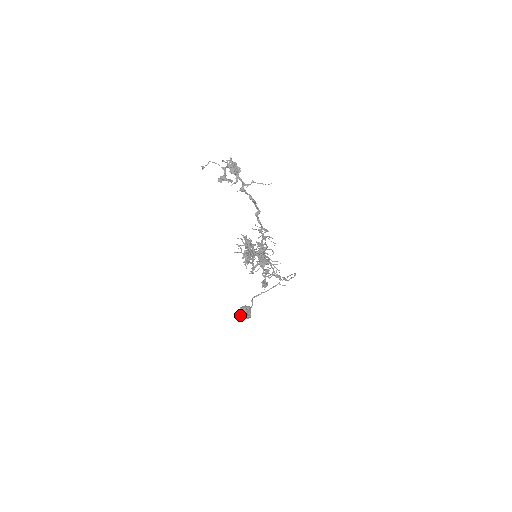
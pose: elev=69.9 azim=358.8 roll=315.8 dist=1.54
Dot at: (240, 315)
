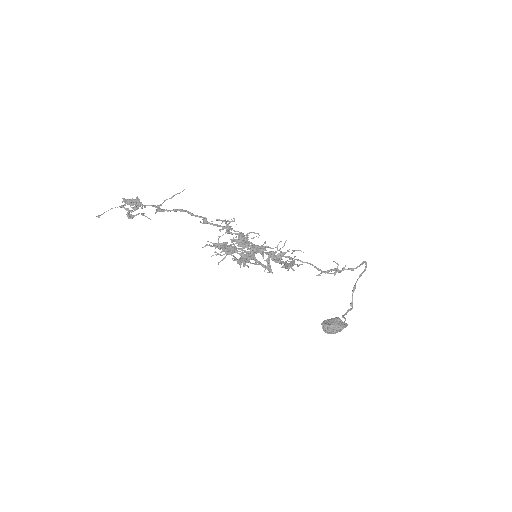
Dot at: (327, 329)
